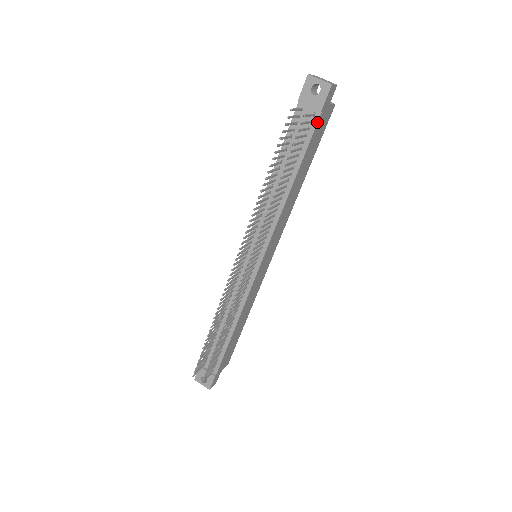
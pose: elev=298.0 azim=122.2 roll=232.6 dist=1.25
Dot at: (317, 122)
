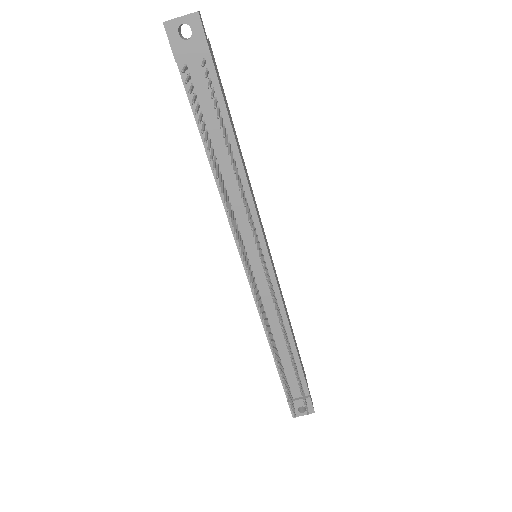
Dot at: (213, 67)
